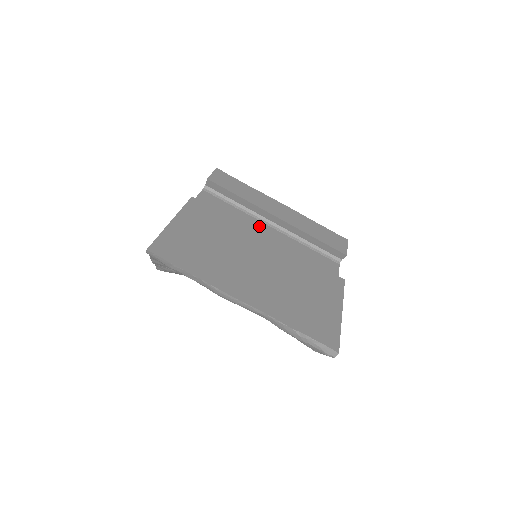
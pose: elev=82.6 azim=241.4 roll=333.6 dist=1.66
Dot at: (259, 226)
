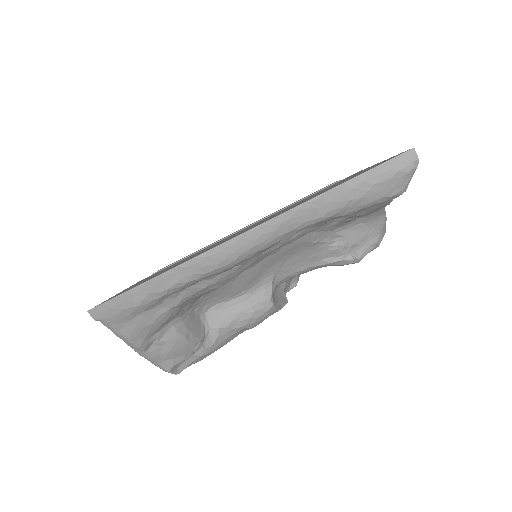
Dot at: occluded
